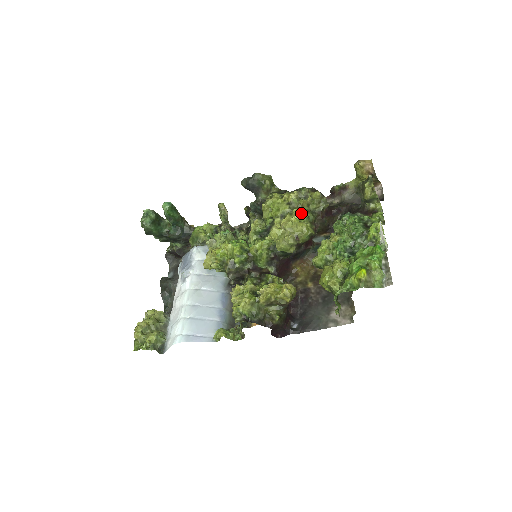
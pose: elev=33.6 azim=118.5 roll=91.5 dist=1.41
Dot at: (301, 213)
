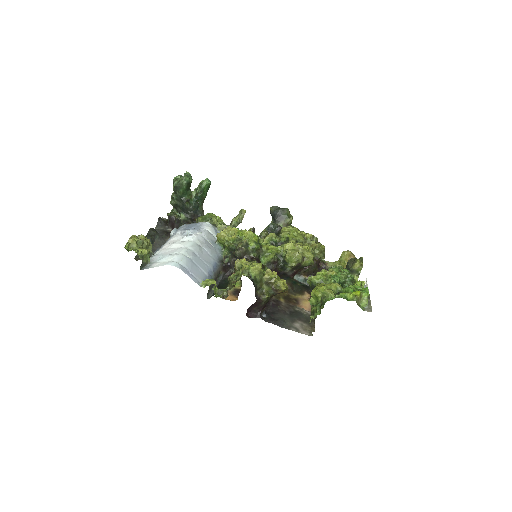
Dot at: (311, 248)
